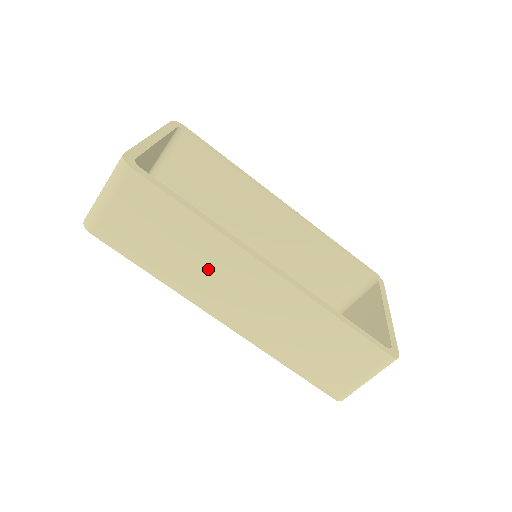
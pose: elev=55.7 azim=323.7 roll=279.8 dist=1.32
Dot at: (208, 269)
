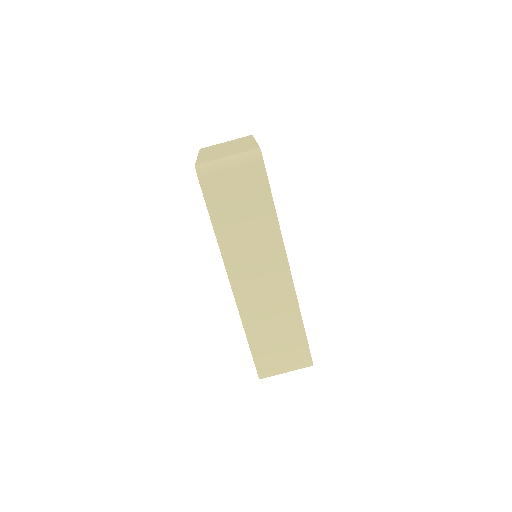
Dot at: (254, 249)
